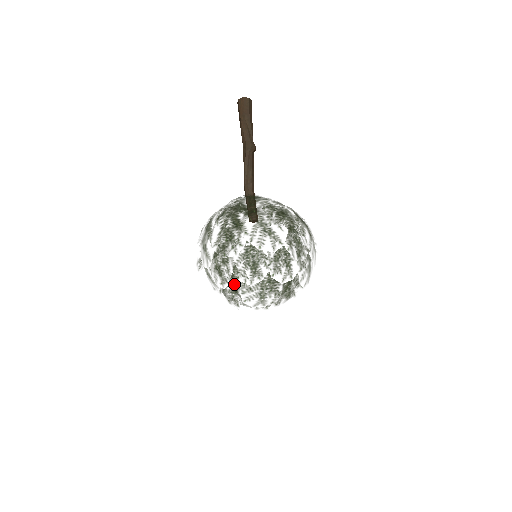
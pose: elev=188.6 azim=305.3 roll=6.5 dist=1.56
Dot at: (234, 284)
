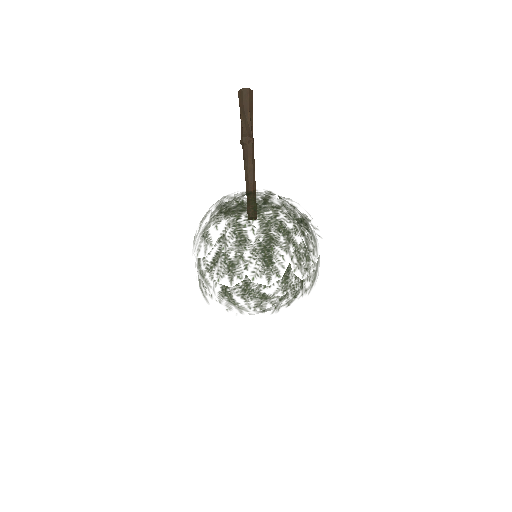
Dot at: (203, 295)
